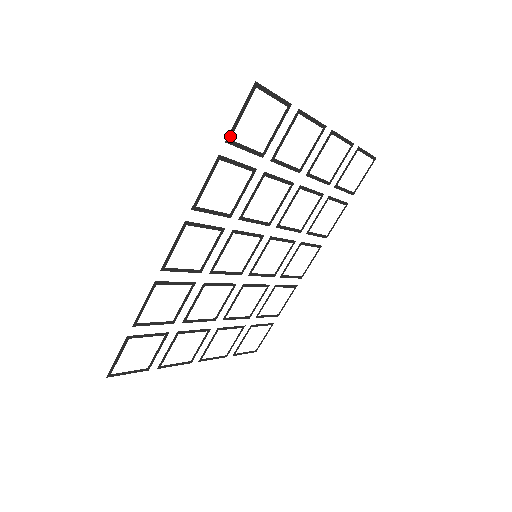
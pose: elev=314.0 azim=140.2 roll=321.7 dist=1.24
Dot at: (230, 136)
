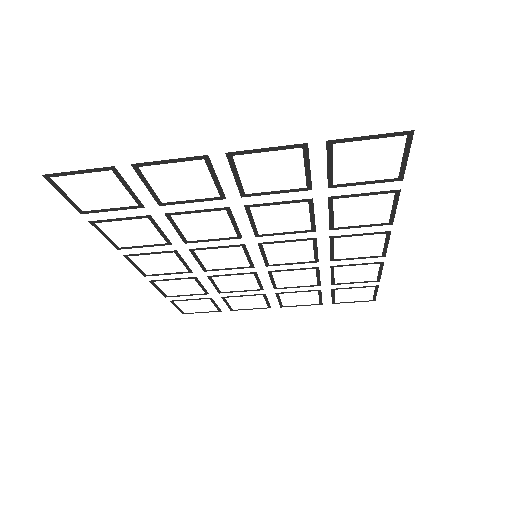
Dot at: (80, 209)
